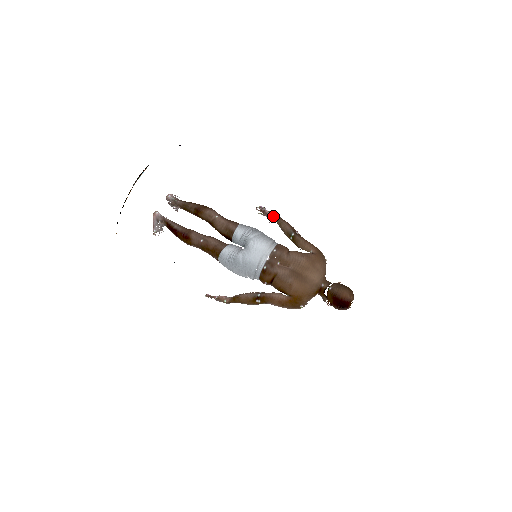
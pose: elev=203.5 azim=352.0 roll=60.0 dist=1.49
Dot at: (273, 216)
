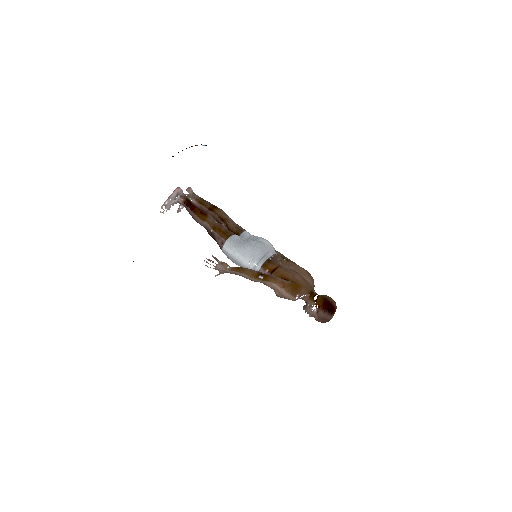
Dot at: occluded
